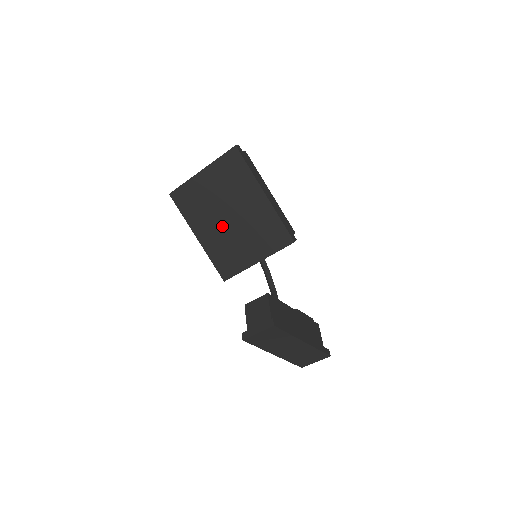
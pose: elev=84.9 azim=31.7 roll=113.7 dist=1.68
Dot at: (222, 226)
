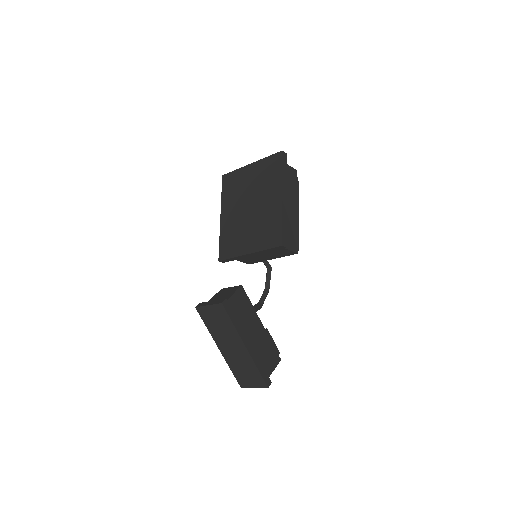
Dot at: (241, 213)
